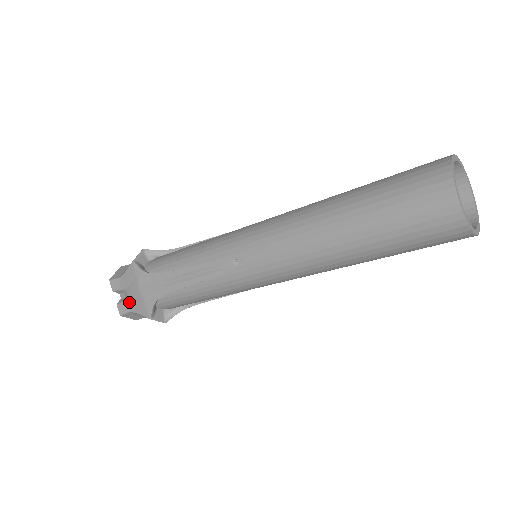
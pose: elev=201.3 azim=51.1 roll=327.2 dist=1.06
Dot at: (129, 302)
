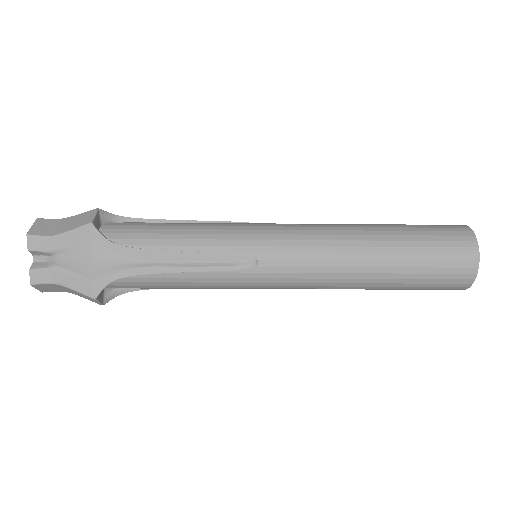
Dot at: (59, 271)
